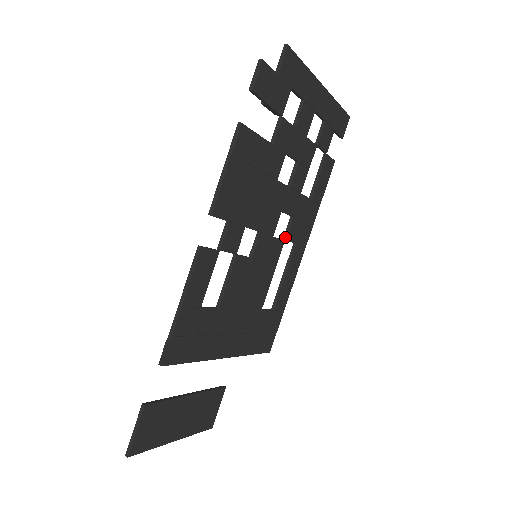
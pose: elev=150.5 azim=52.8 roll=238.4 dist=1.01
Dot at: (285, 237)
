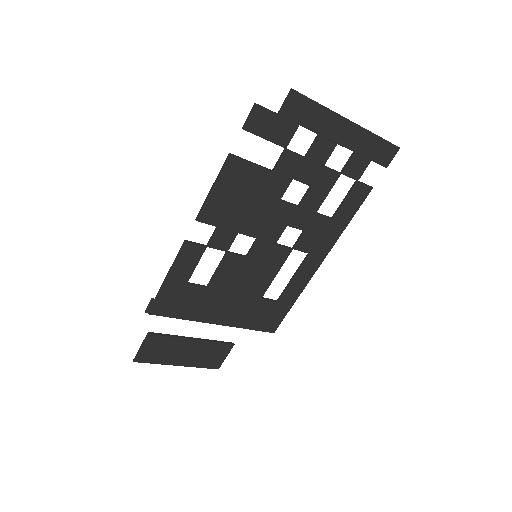
Dot at: (294, 246)
